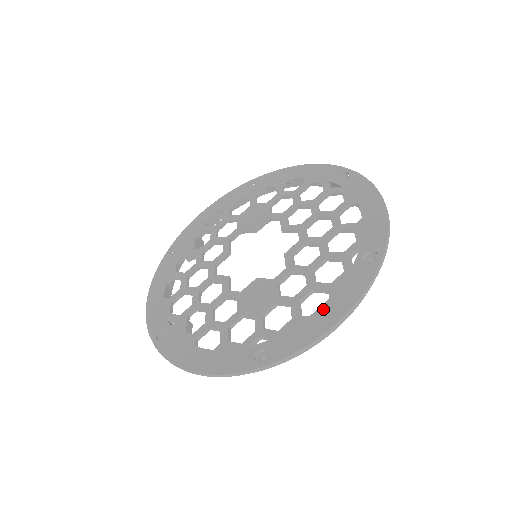
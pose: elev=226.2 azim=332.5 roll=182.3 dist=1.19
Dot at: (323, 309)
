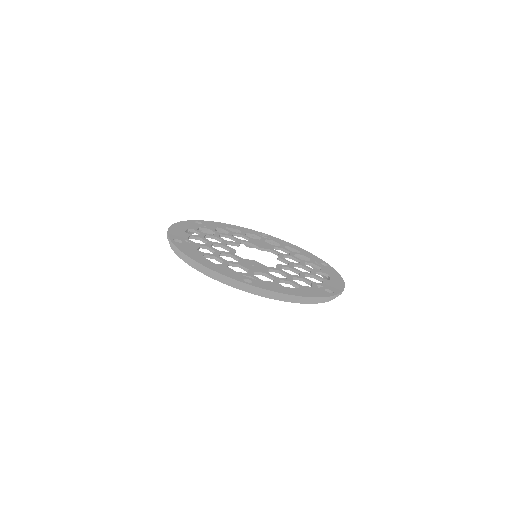
Dot at: (294, 289)
